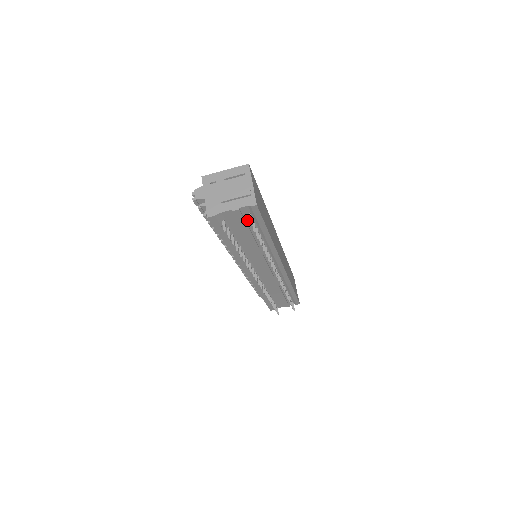
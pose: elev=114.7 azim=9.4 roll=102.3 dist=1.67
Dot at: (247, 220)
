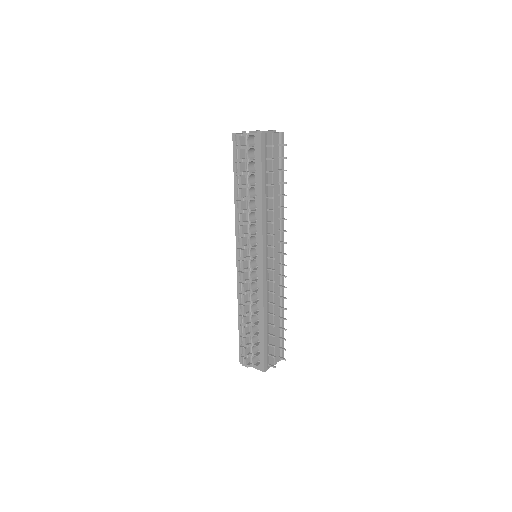
Dot at: (276, 154)
